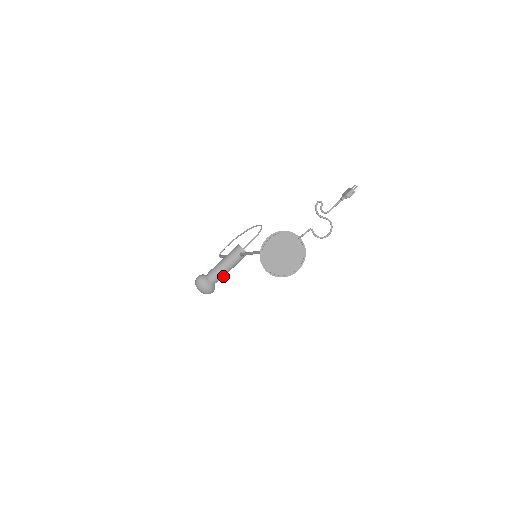
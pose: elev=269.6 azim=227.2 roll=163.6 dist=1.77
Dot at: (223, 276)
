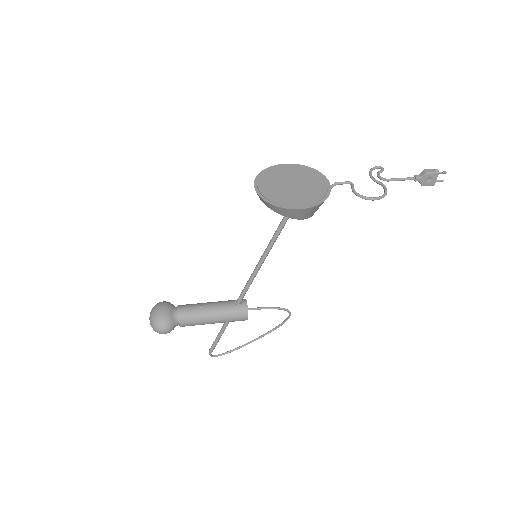
Dot at: (194, 318)
